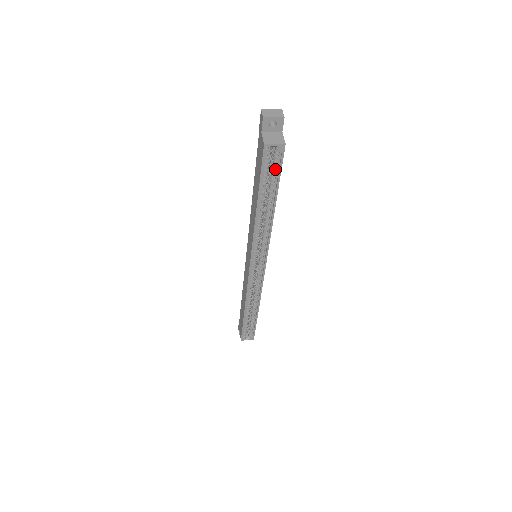
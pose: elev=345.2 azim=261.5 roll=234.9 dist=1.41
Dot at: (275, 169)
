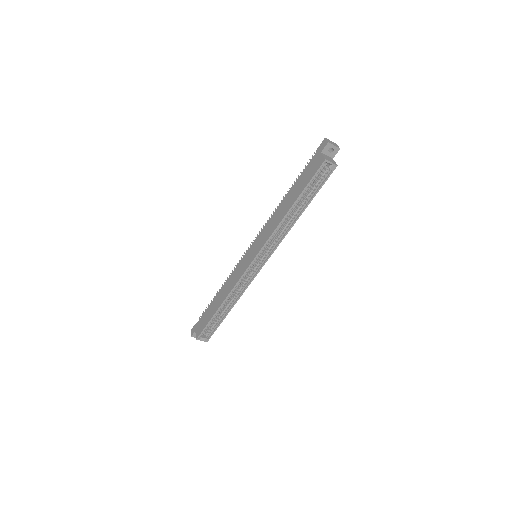
Dot at: (318, 183)
